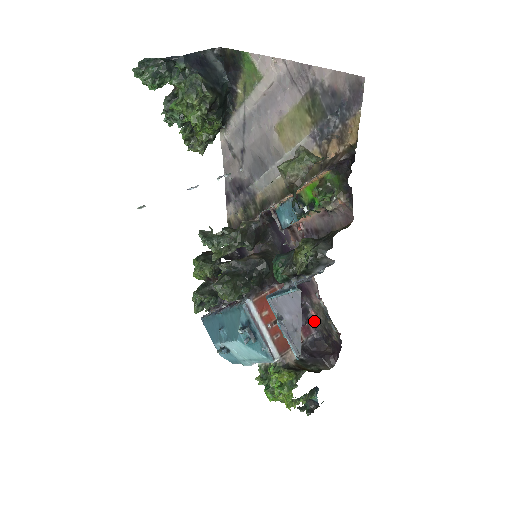
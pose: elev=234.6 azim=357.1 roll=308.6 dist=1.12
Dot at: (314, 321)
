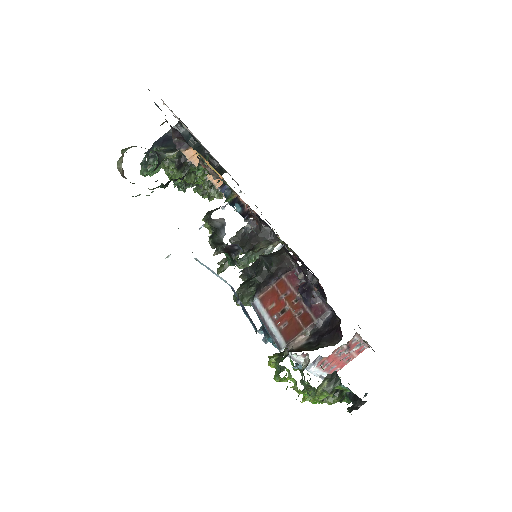
Dot at: (322, 297)
